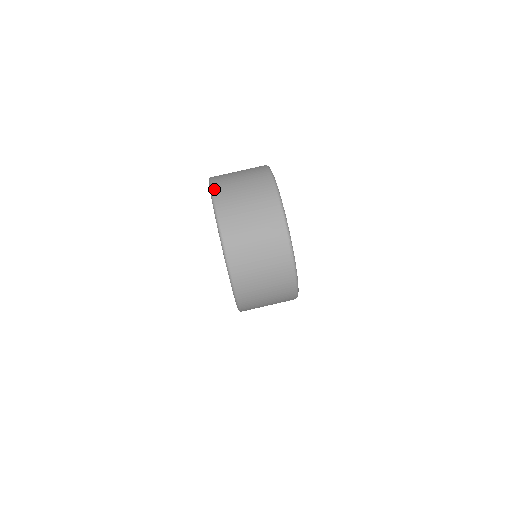
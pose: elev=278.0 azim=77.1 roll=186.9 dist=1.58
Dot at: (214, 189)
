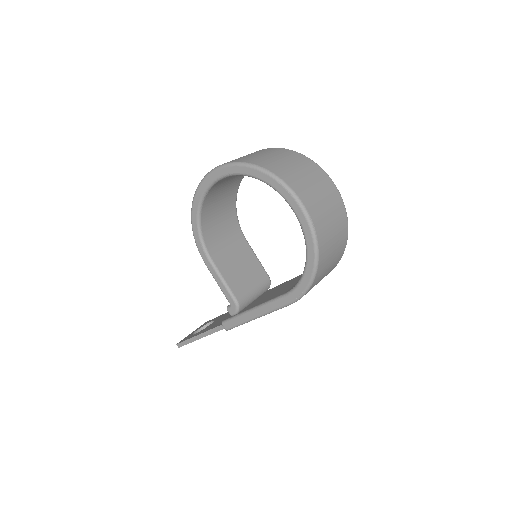
Dot at: (256, 164)
